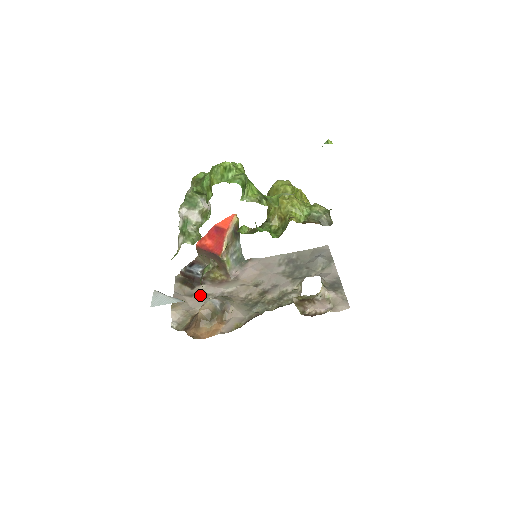
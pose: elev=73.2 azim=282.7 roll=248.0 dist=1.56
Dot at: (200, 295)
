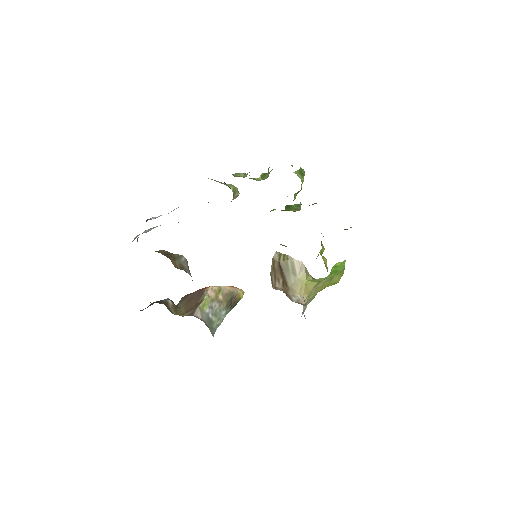
Dot at: occluded
